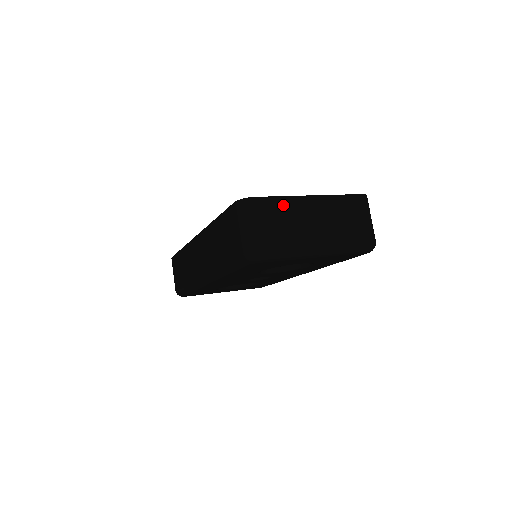
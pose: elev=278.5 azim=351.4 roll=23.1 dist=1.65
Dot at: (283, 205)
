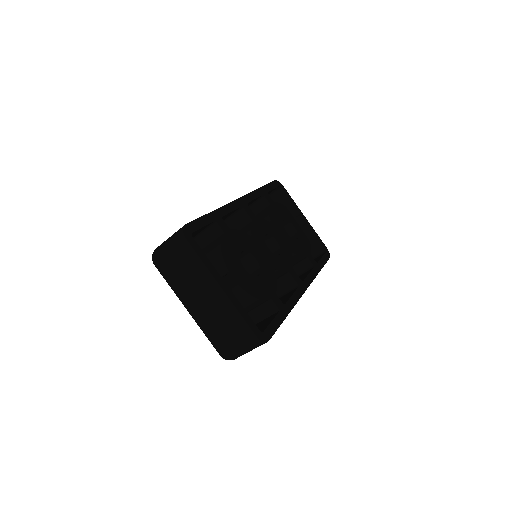
Dot at: (197, 266)
